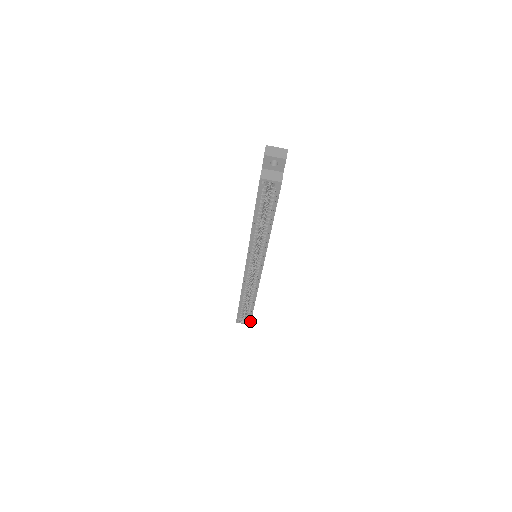
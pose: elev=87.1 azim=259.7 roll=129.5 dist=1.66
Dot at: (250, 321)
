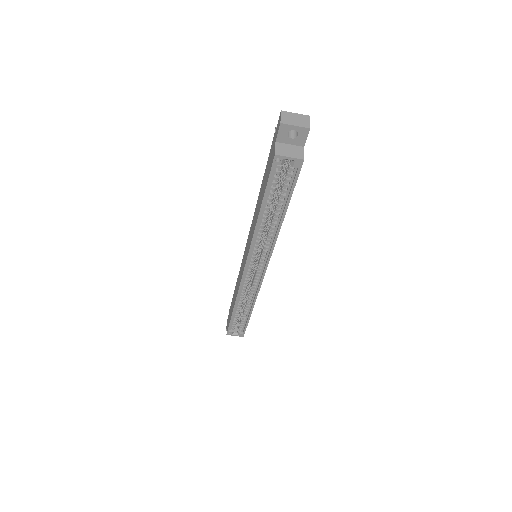
Dot at: (244, 333)
